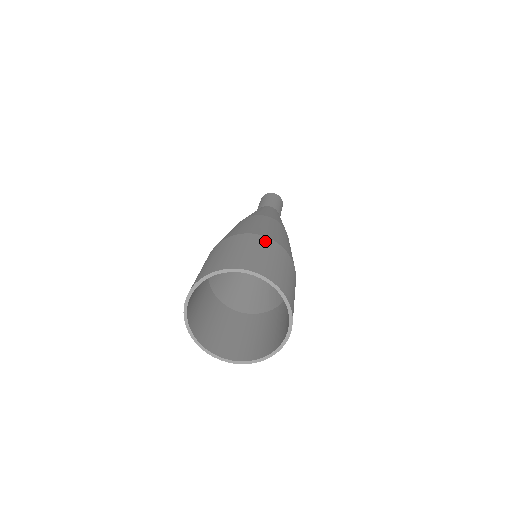
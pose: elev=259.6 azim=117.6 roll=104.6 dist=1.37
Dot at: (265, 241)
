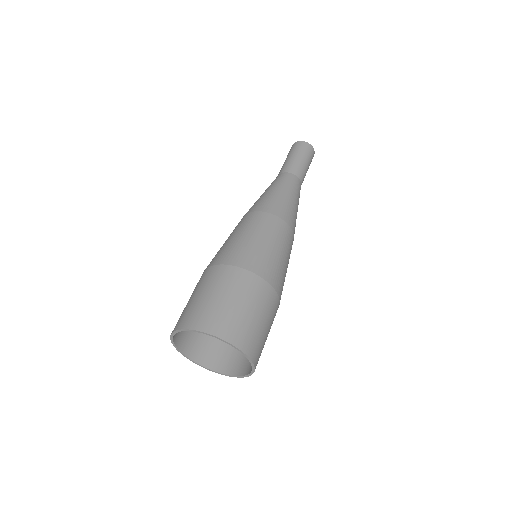
Dot at: (244, 279)
